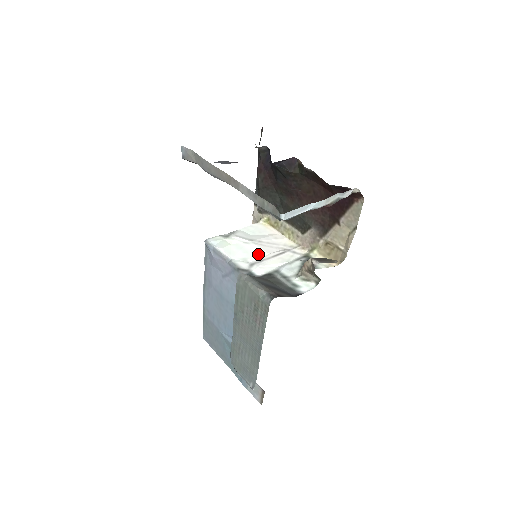
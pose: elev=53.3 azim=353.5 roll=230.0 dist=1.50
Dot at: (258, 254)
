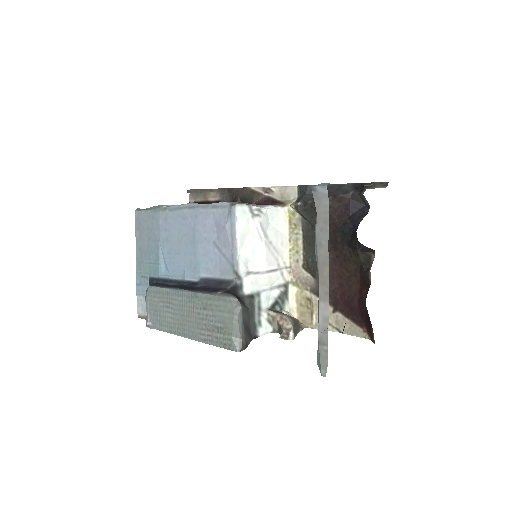
Dot at: (260, 261)
